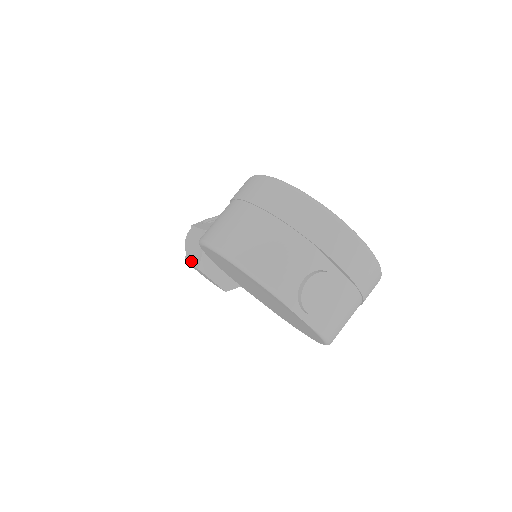
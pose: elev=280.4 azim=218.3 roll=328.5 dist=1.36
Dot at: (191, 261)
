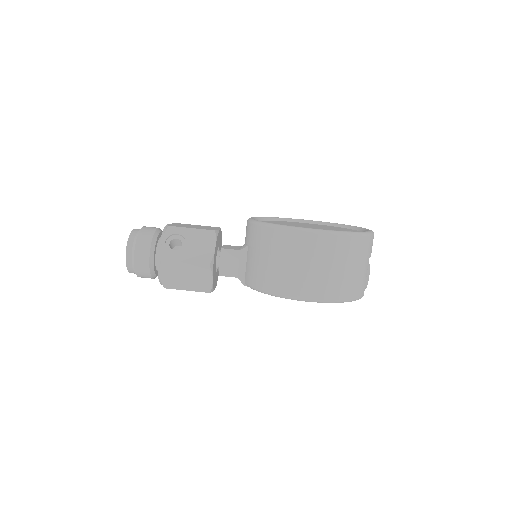
Dot at: (185, 288)
